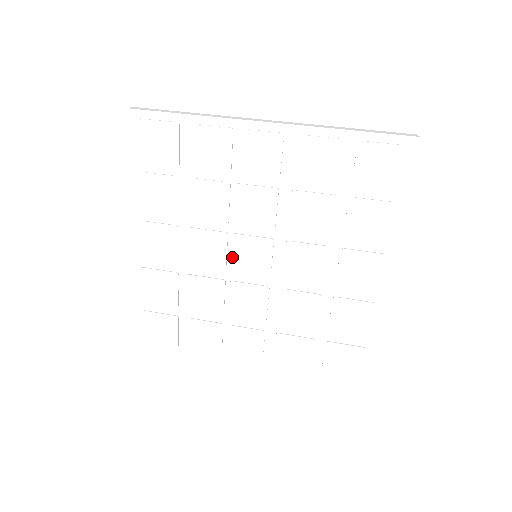
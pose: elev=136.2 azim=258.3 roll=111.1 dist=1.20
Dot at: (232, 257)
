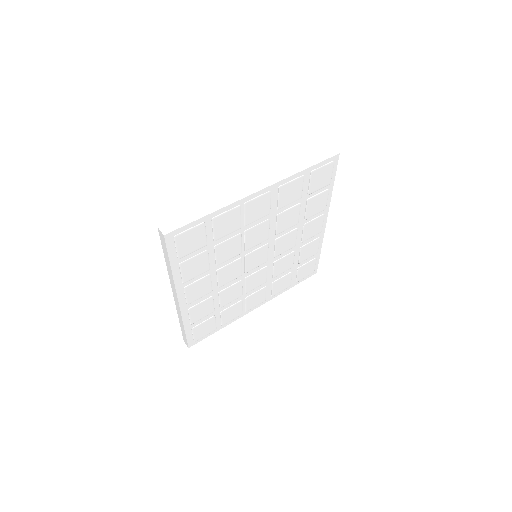
Dot at: (245, 267)
